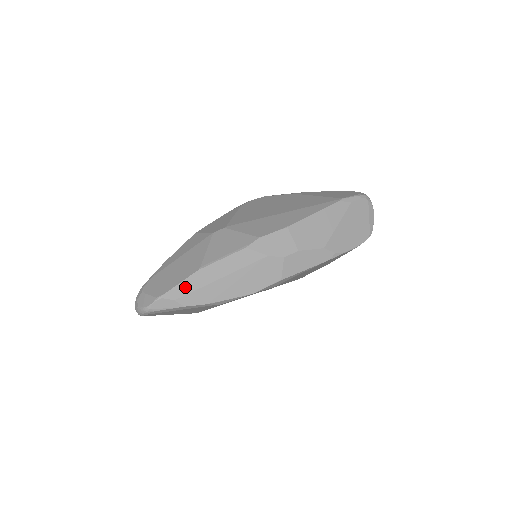
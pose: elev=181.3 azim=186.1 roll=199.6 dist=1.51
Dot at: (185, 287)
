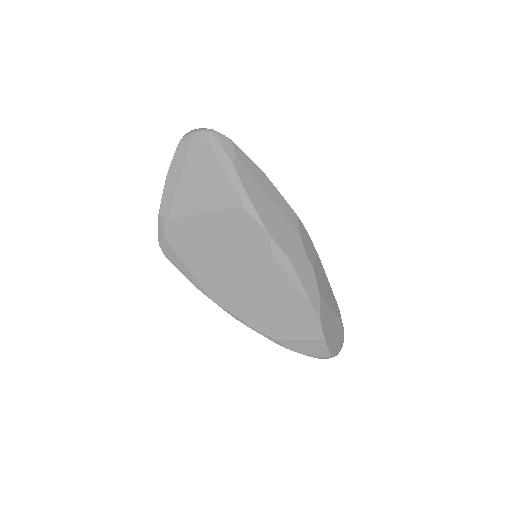
Dot at: (249, 163)
